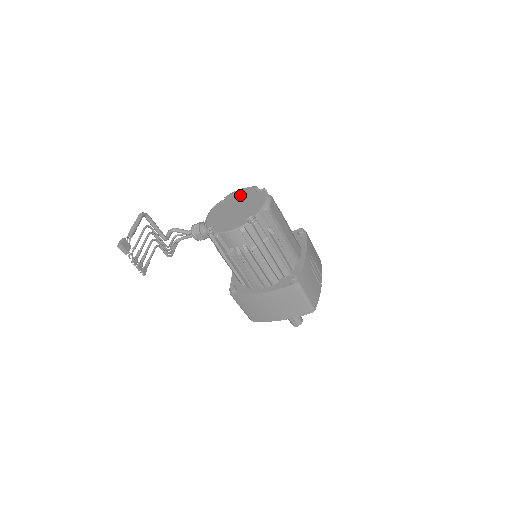
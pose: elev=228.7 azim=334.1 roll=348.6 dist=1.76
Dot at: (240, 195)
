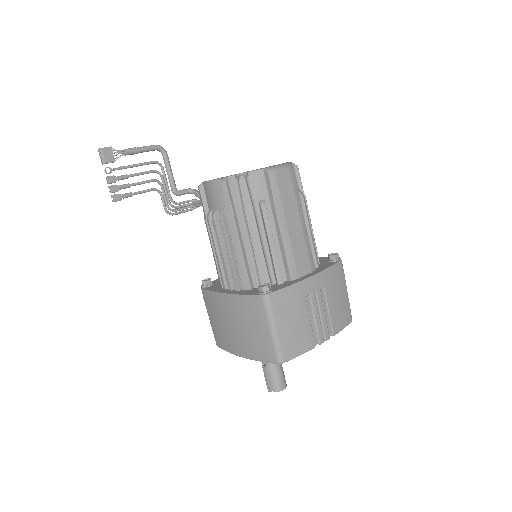
Dot at: occluded
